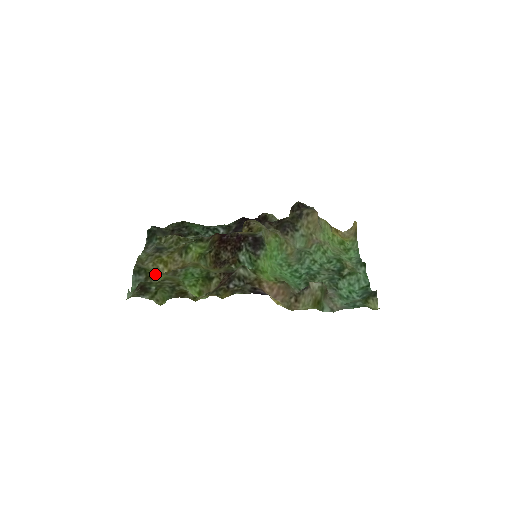
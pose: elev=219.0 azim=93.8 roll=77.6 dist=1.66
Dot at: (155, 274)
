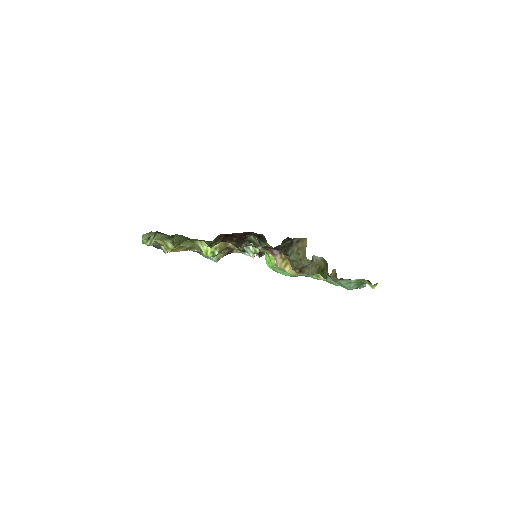
Dot at: occluded
